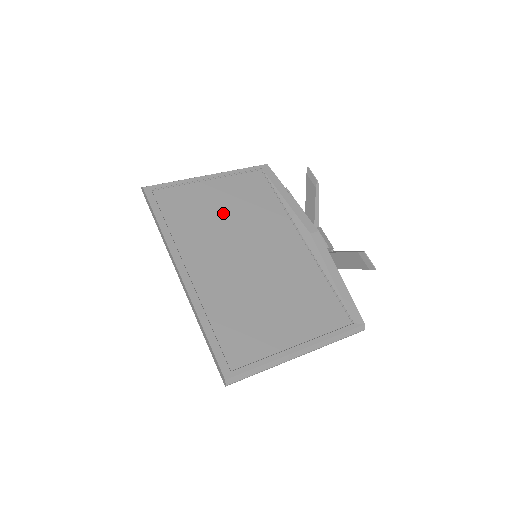
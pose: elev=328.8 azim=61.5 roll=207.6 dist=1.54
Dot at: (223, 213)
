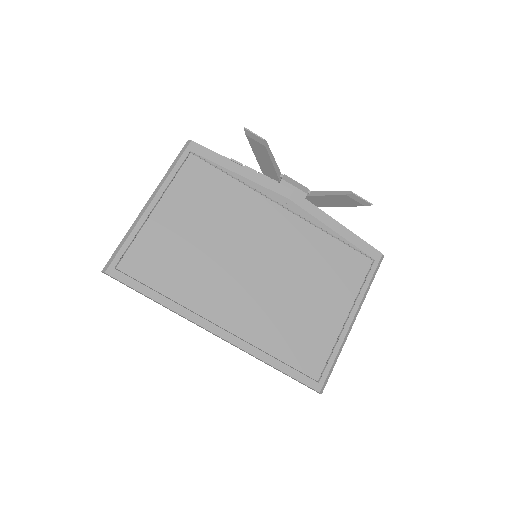
Dot at: (198, 237)
